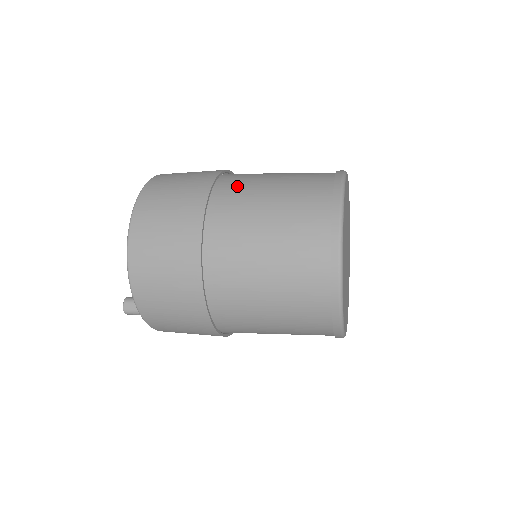
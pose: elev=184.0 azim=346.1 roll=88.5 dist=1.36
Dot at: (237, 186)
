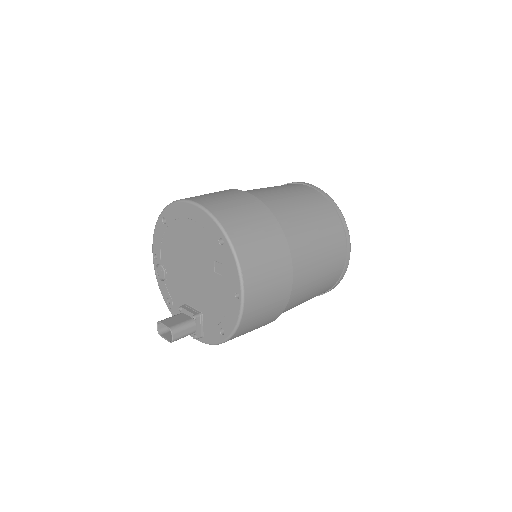
Dot at: (289, 220)
